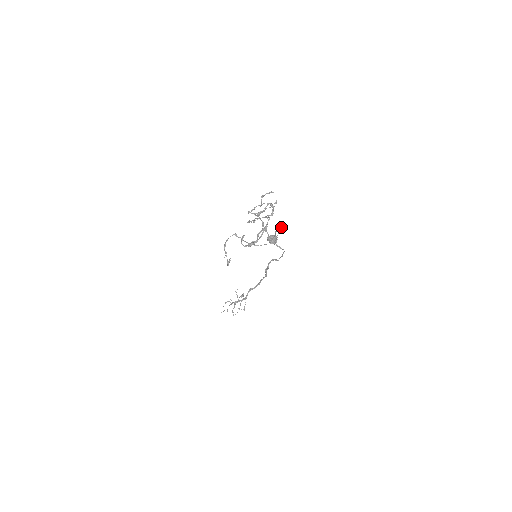
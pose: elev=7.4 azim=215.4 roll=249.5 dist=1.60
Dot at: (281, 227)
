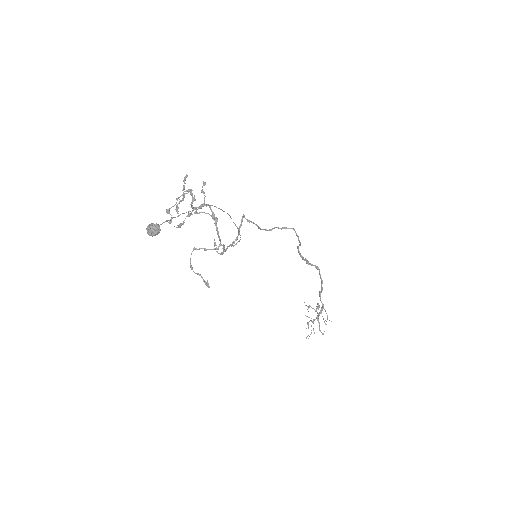
Dot at: (199, 207)
